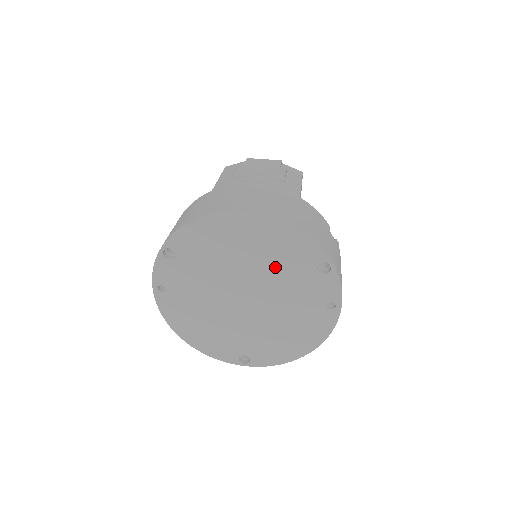
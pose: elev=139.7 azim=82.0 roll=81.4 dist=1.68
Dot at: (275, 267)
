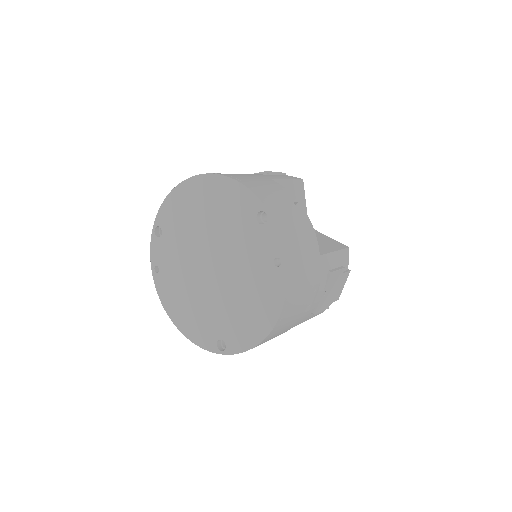
Dot at: (226, 226)
